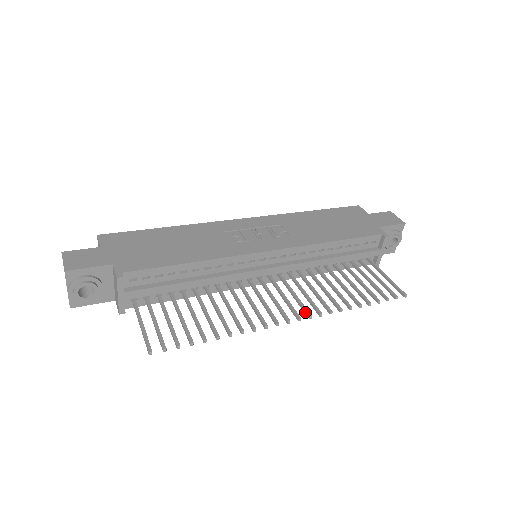
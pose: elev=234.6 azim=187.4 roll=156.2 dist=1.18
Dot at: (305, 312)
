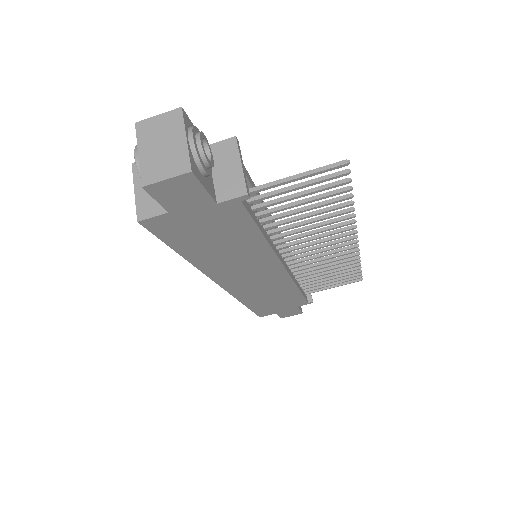
Dot at: (349, 247)
